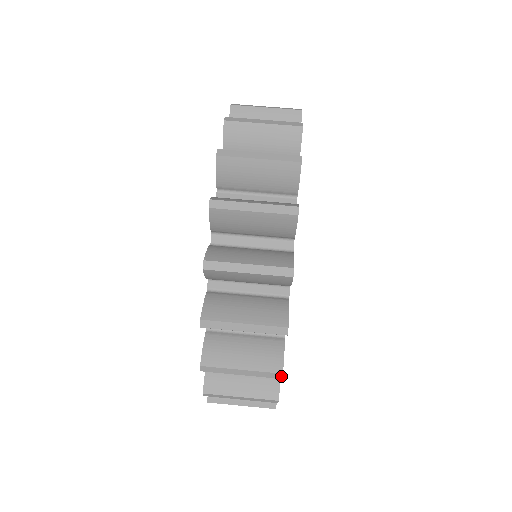
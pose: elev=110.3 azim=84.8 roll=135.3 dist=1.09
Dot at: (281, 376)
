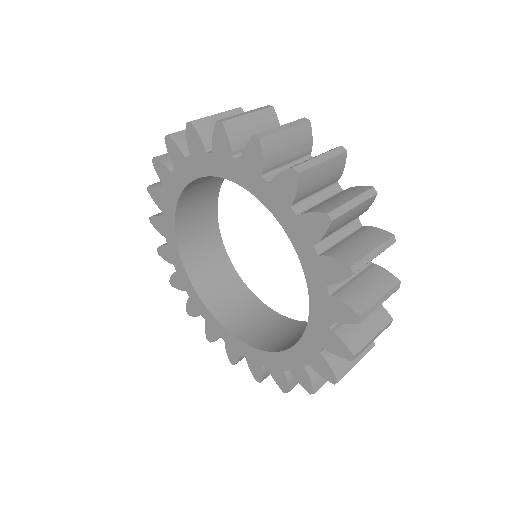
Dot at: (344, 149)
